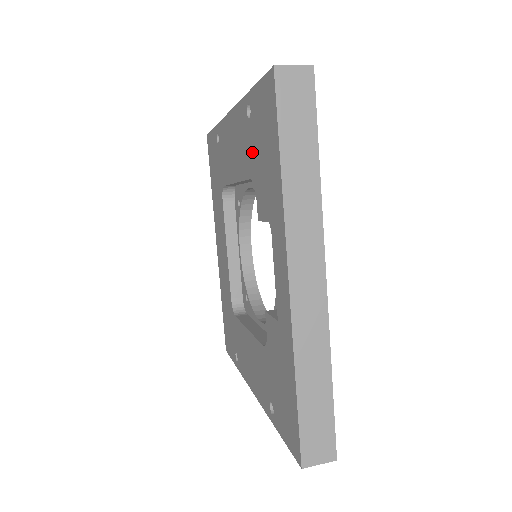
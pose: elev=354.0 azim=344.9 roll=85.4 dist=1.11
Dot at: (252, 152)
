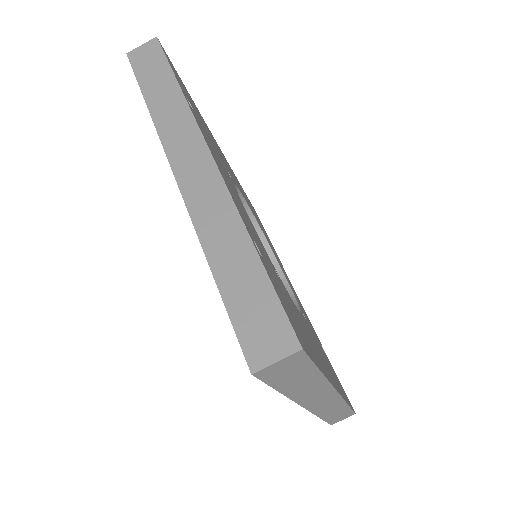
Dot at: occluded
